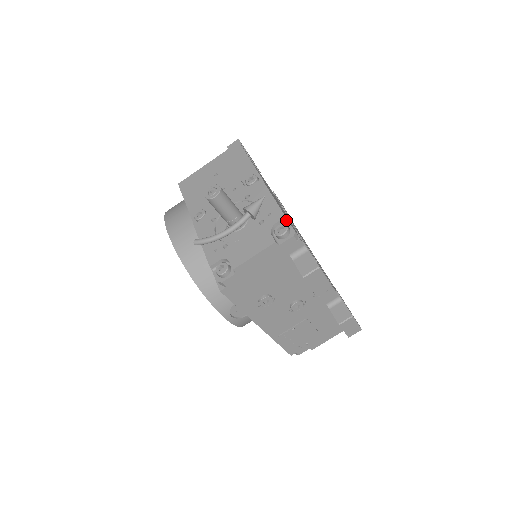
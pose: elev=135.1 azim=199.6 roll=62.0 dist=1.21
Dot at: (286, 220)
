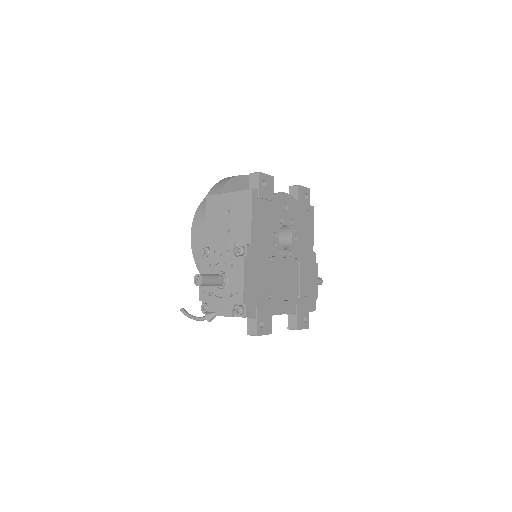
Dot at: (244, 303)
